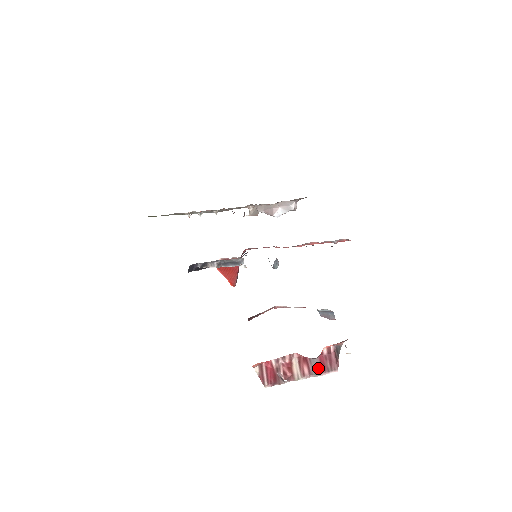
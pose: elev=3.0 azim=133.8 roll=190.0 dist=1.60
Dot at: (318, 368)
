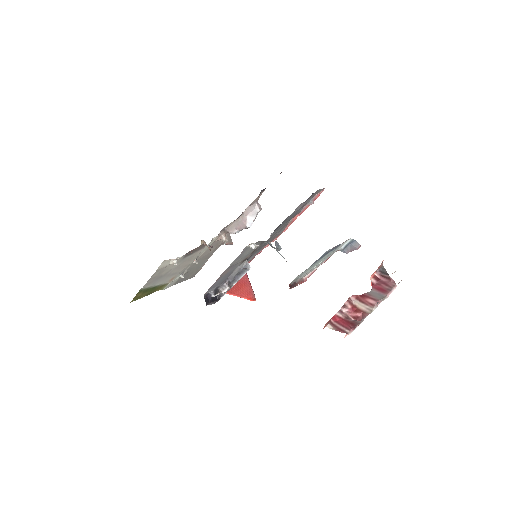
Dot at: (380, 294)
